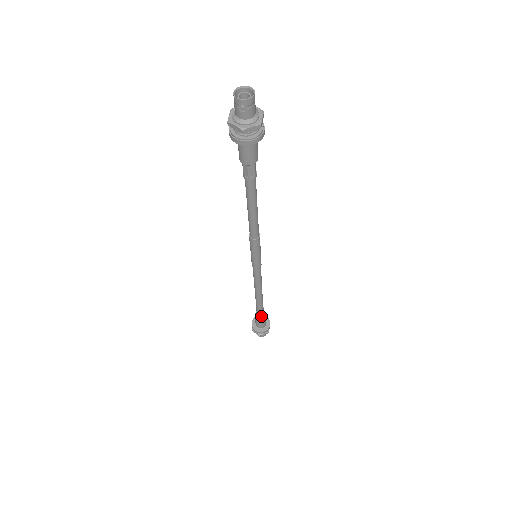
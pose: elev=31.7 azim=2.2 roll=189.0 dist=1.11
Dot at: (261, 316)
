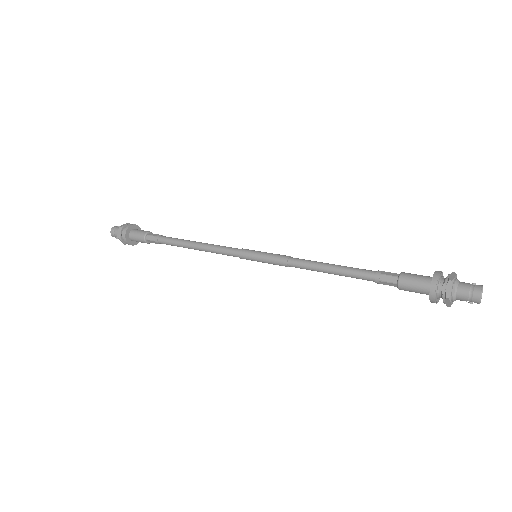
Dot at: (154, 242)
